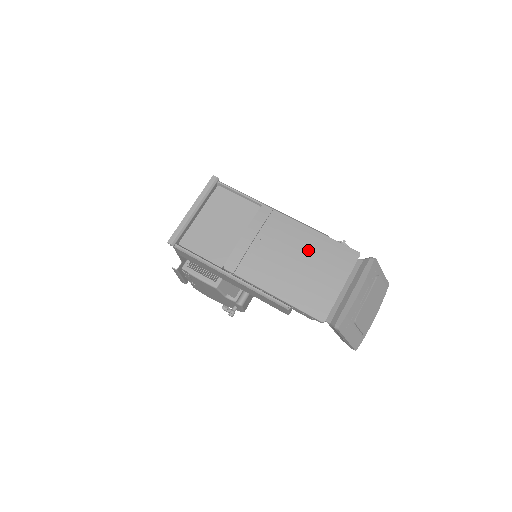
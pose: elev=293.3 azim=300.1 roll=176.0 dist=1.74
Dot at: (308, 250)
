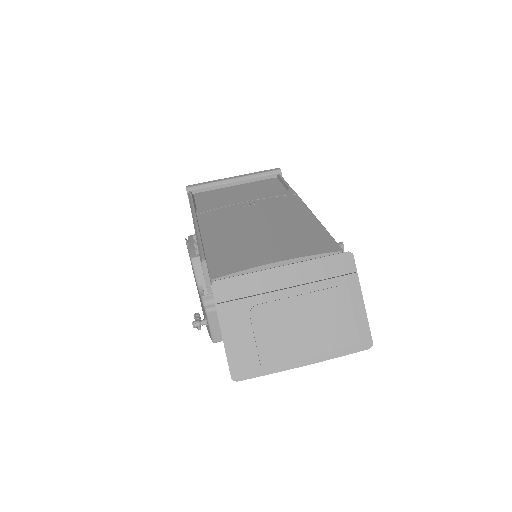
Dot at: (285, 224)
